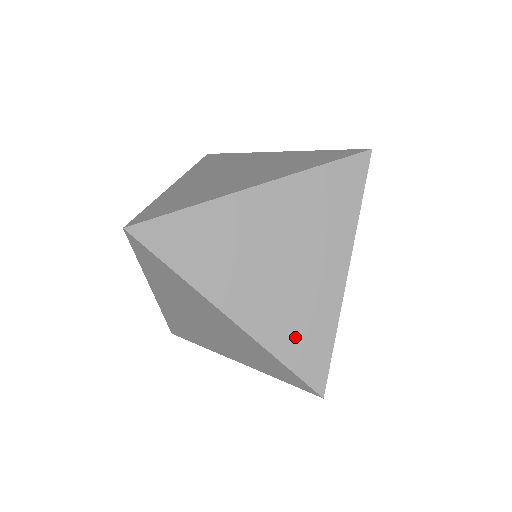
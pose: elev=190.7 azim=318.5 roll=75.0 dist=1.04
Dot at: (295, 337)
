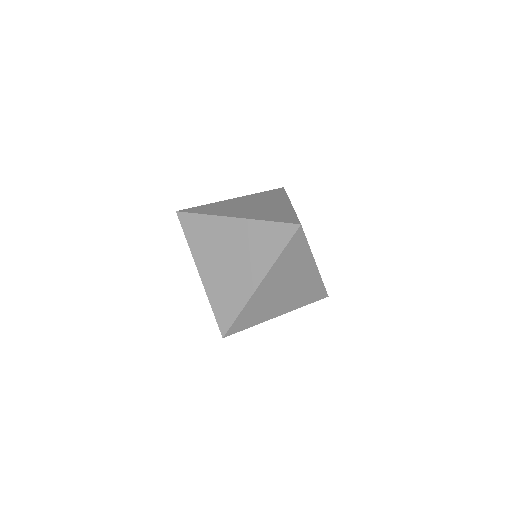
Dot at: (273, 216)
